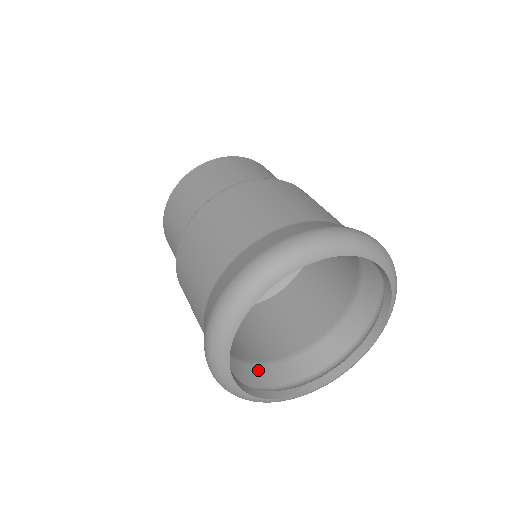
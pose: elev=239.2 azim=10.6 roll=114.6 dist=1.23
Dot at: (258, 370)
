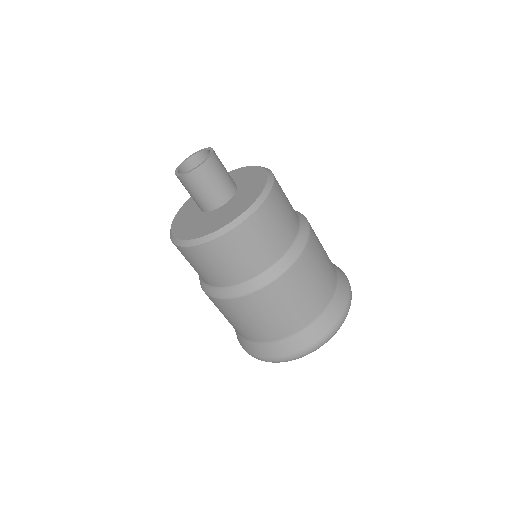
Dot at: occluded
